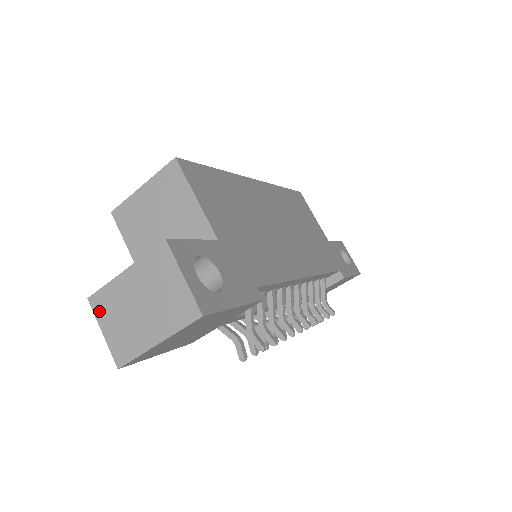
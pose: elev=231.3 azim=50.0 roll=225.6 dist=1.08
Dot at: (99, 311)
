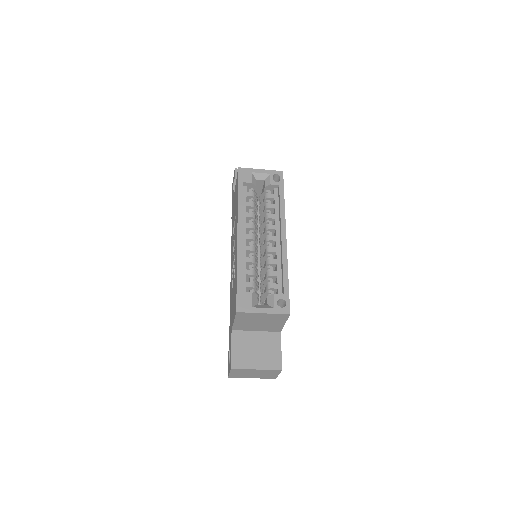
Dot at: (234, 371)
